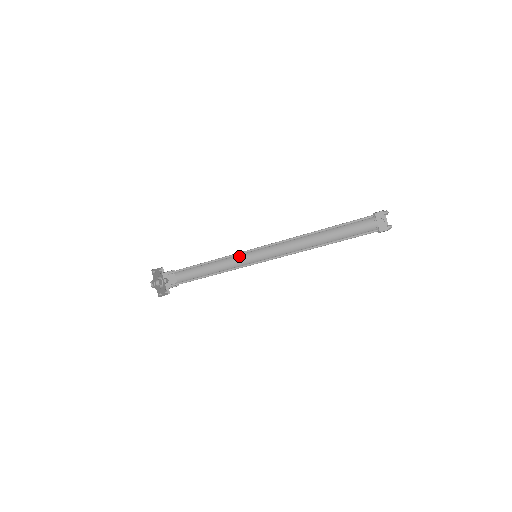
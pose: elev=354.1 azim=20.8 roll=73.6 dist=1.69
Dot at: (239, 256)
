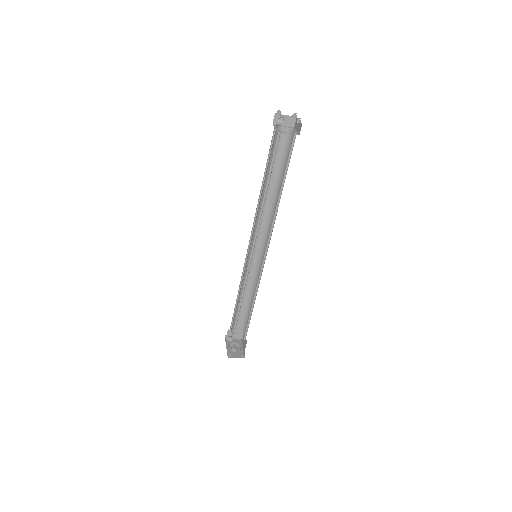
Dot at: (258, 272)
